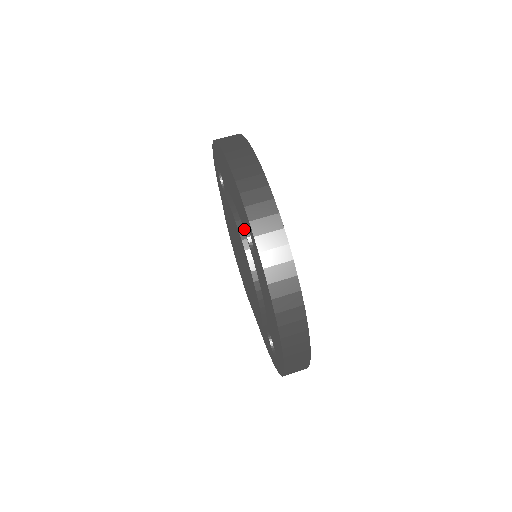
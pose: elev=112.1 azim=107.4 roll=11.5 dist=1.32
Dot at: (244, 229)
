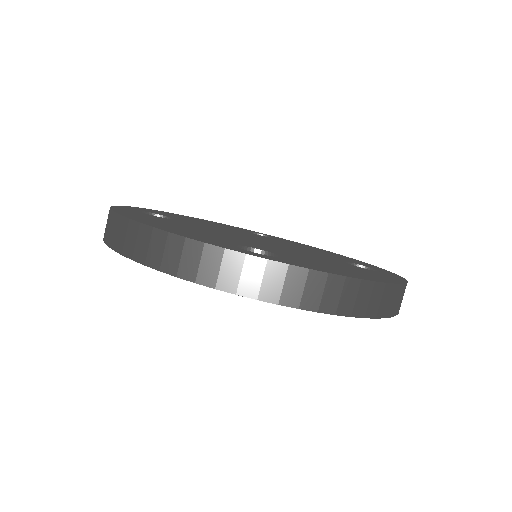
Dot at: occluded
